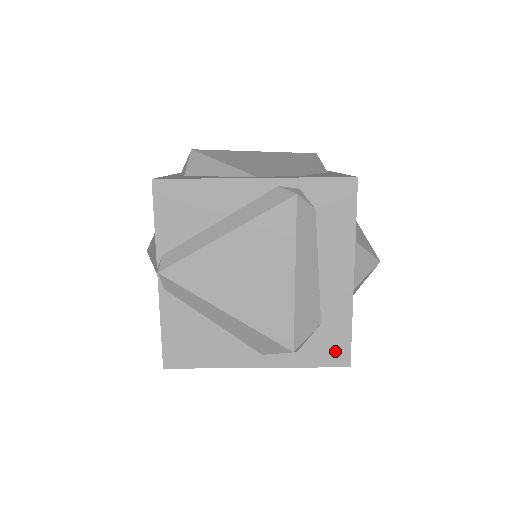
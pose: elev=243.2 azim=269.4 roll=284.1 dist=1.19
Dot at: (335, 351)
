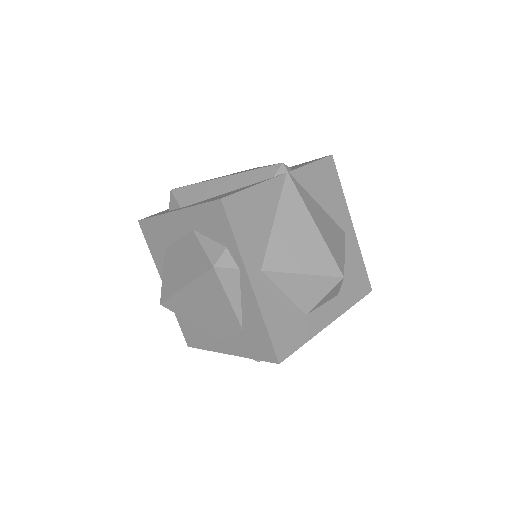
Dot at: occluded
